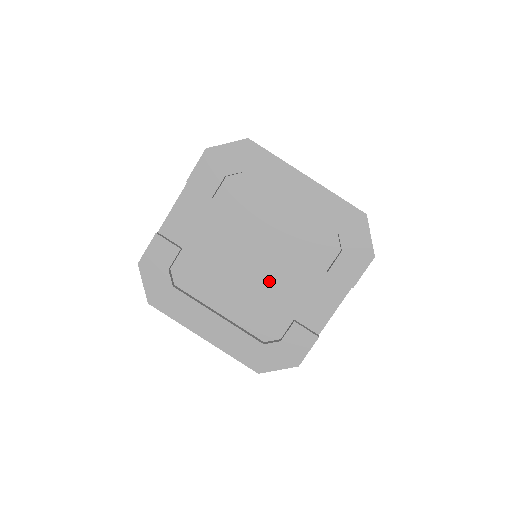
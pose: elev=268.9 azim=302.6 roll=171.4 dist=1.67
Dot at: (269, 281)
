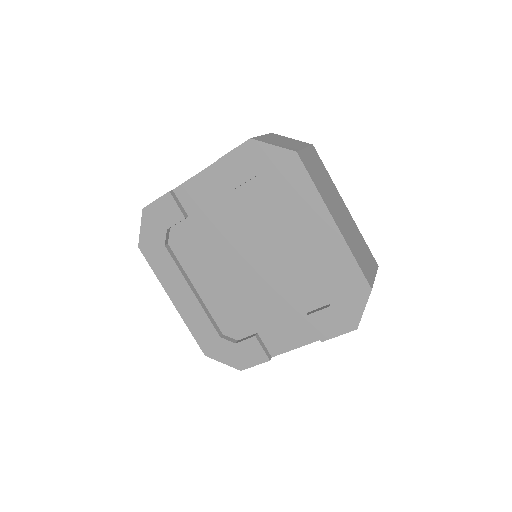
Dot at: (252, 290)
